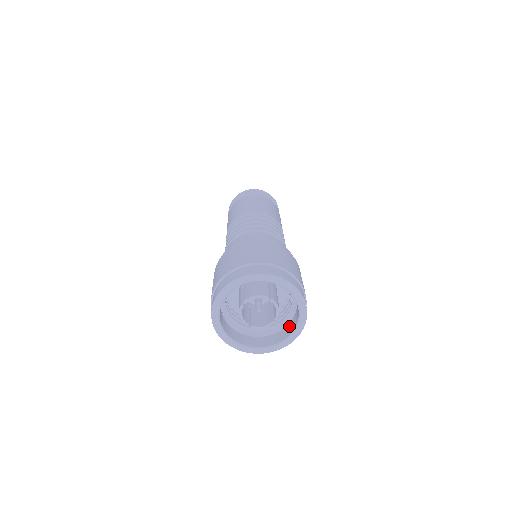
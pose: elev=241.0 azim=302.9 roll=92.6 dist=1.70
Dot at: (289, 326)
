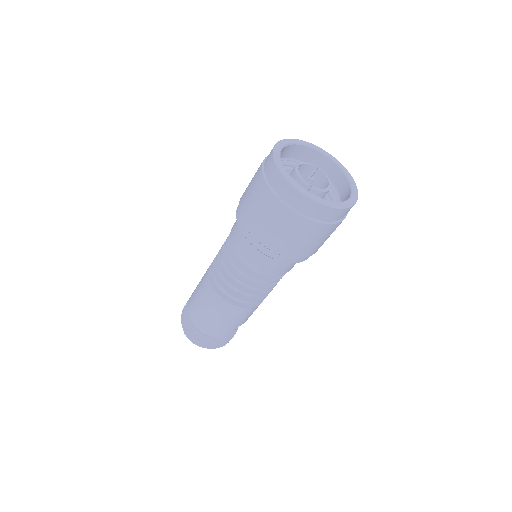
Dot at: occluded
